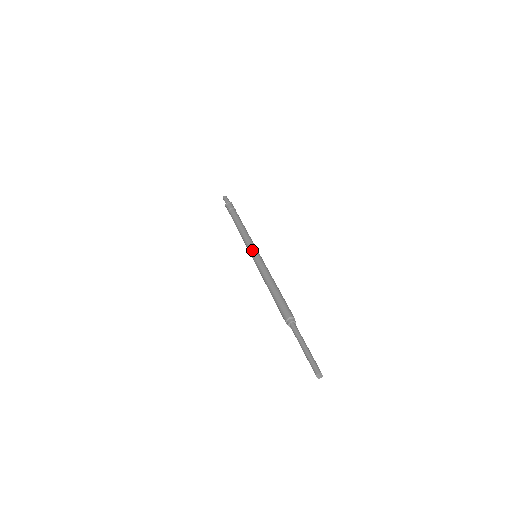
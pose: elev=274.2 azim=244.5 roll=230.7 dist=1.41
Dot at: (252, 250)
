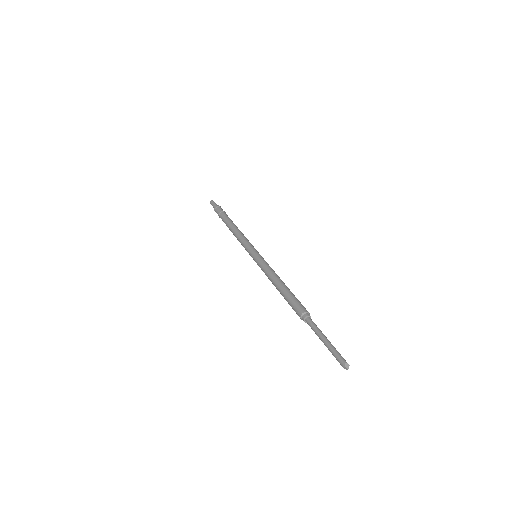
Dot at: (250, 253)
